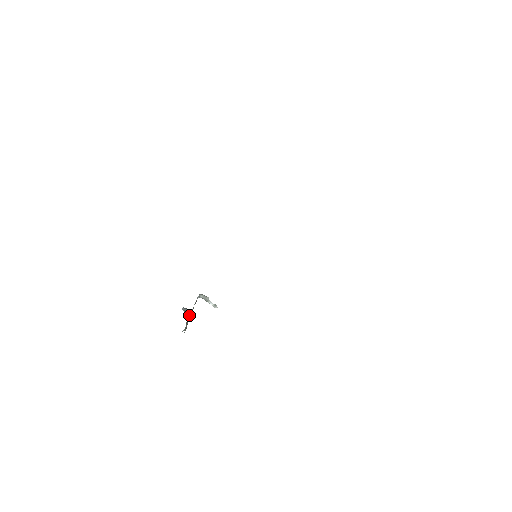
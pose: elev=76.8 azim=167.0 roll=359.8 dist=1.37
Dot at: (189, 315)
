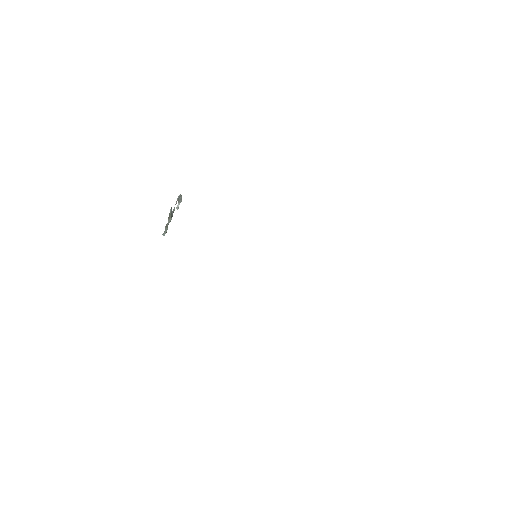
Dot at: (171, 219)
